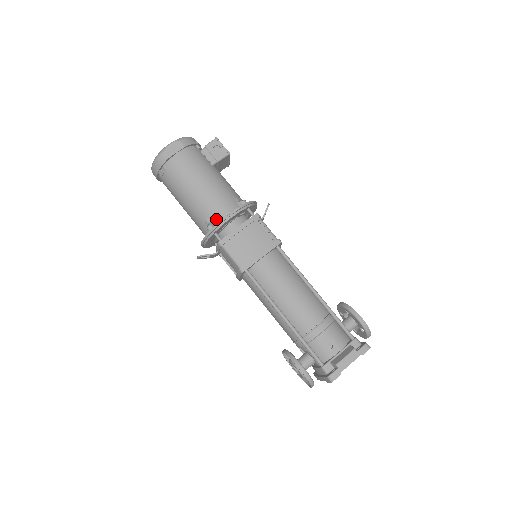
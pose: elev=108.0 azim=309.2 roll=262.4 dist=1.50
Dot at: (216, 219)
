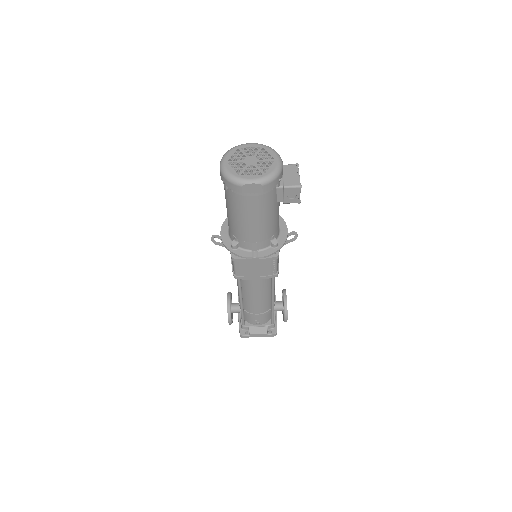
Dot at: (243, 246)
